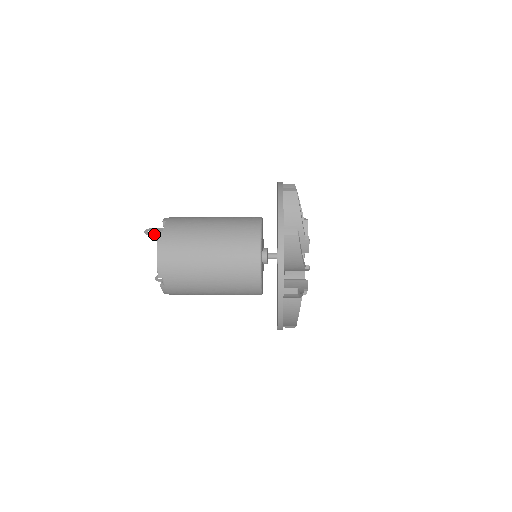
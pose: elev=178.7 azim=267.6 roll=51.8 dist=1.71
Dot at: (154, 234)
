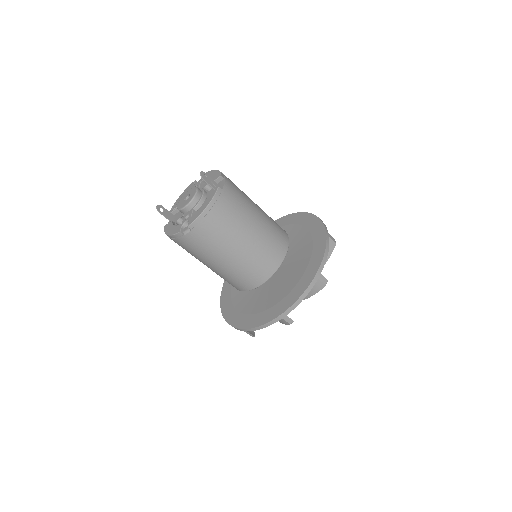
Dot at: (209, 183)
